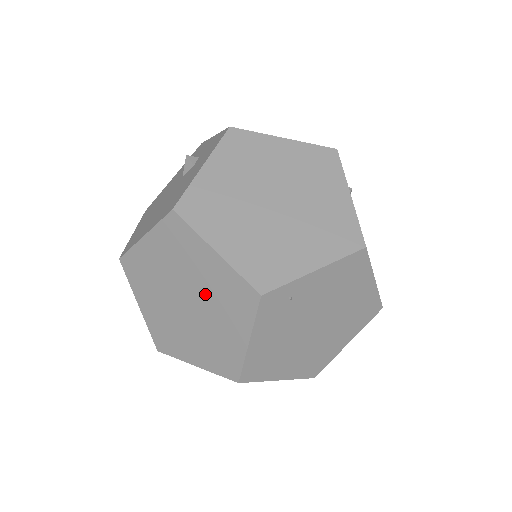
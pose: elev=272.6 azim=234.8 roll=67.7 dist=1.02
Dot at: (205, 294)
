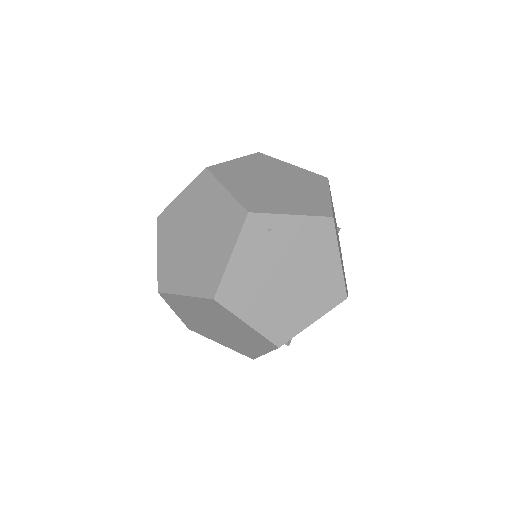
Dot at: (210, 225)
